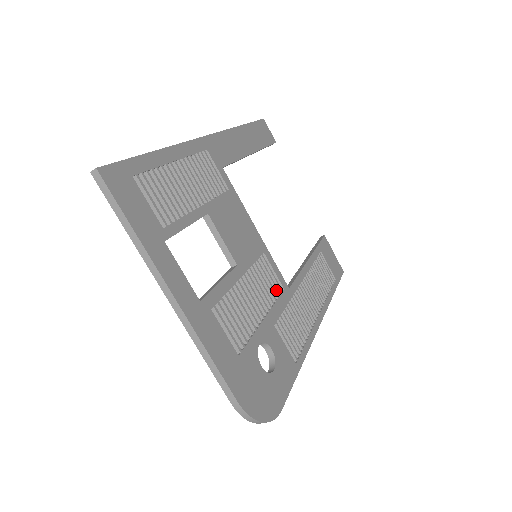
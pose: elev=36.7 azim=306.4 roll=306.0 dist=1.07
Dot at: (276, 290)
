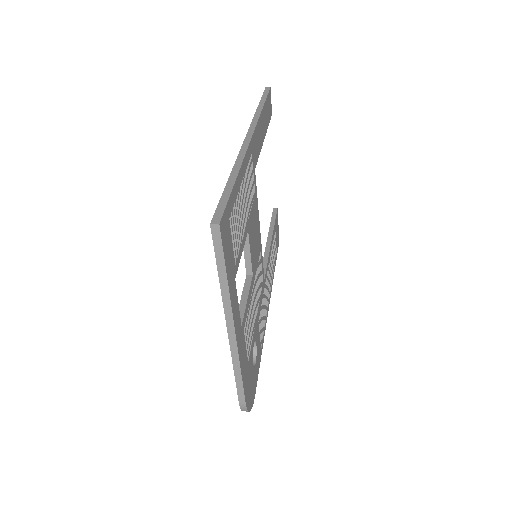
Dot at: (260, 285)
